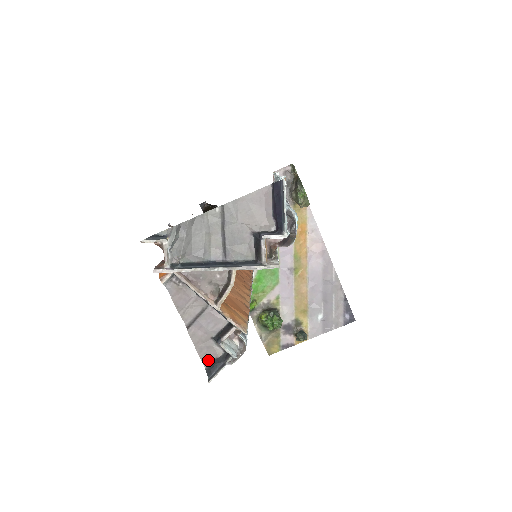
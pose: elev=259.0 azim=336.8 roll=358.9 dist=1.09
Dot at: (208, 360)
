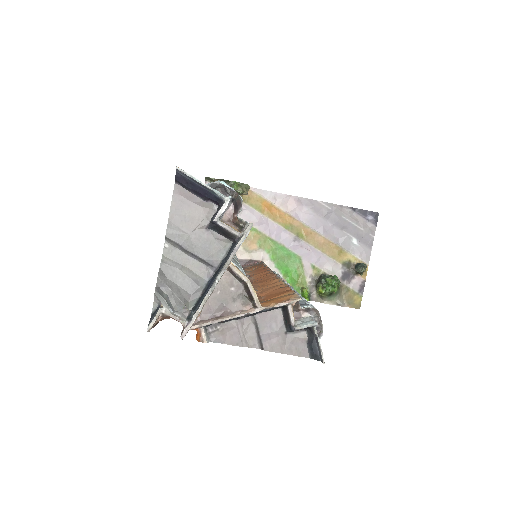
Dot at: (304, 350)
